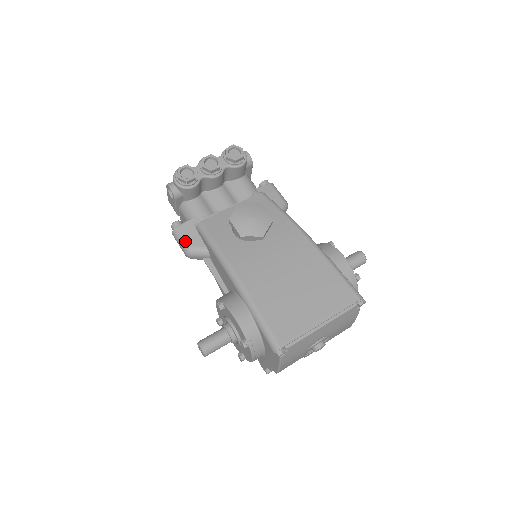
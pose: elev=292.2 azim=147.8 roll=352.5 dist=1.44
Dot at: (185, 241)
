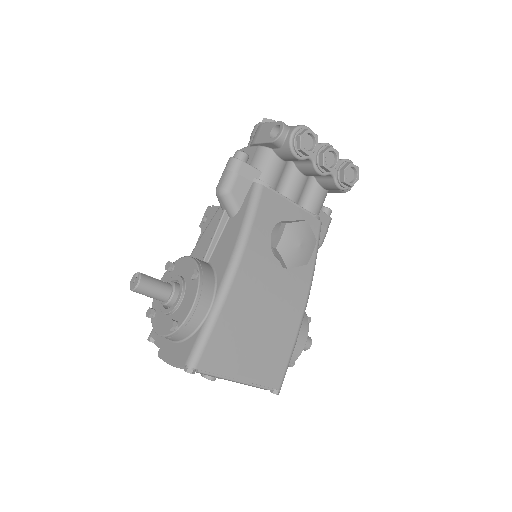
Dot at: (233, 181)
